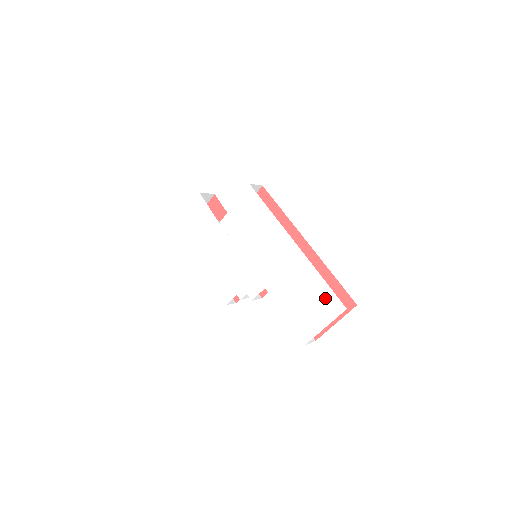
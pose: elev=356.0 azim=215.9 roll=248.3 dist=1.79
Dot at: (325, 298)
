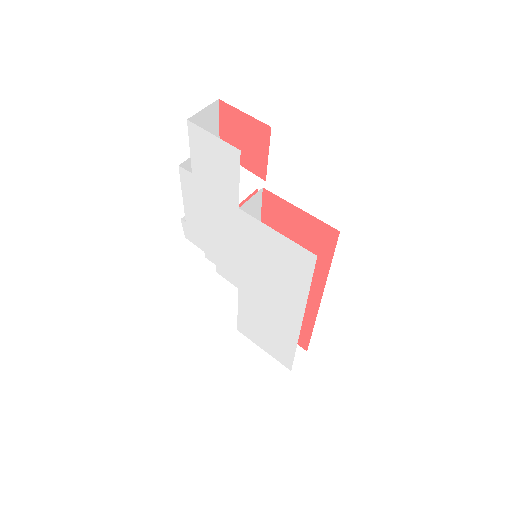
Dot at: (283, 353)
